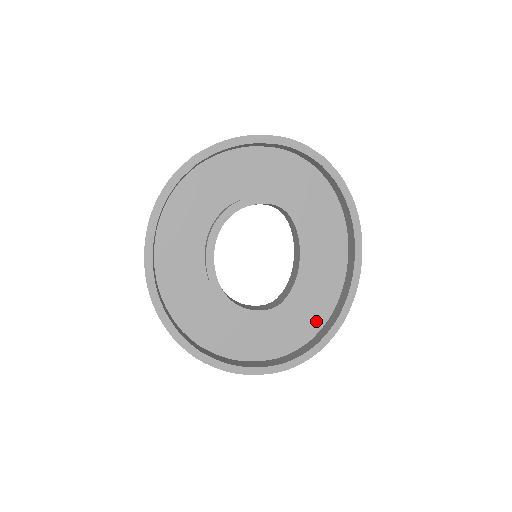
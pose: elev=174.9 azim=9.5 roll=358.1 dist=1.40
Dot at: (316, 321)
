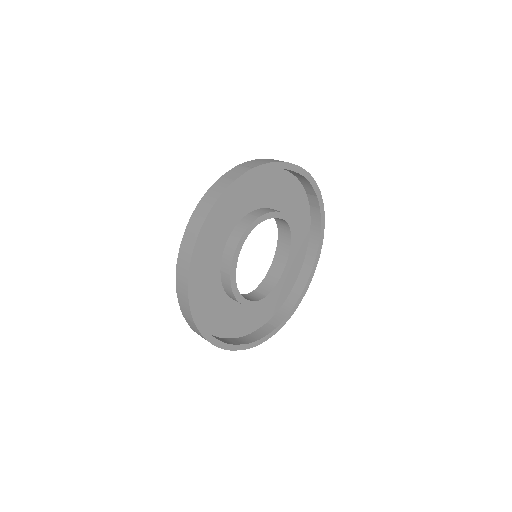
Dot at: (273, 309)
